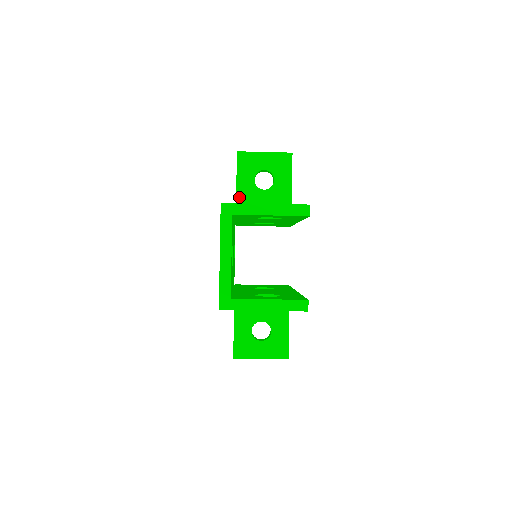
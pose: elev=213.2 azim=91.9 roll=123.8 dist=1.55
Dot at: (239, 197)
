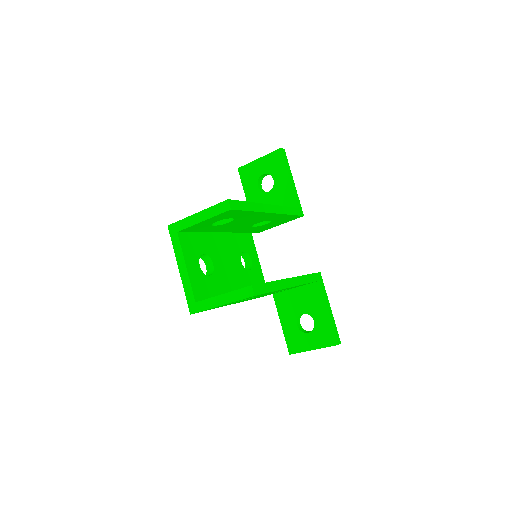
Dot at: occluded
